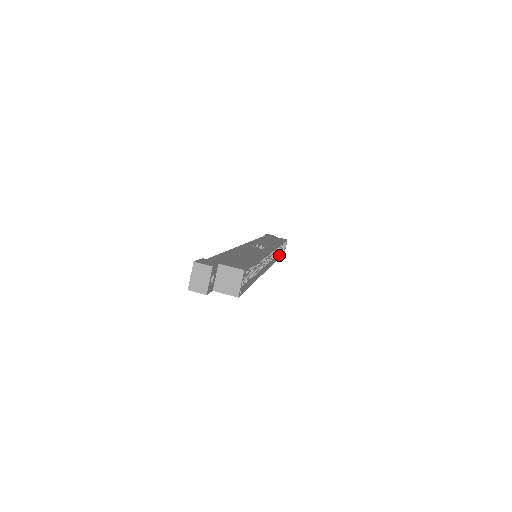
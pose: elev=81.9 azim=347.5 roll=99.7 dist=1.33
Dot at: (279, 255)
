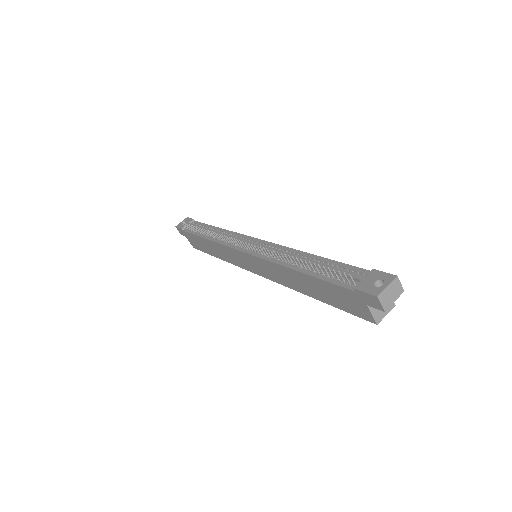
Dot at: occluded
